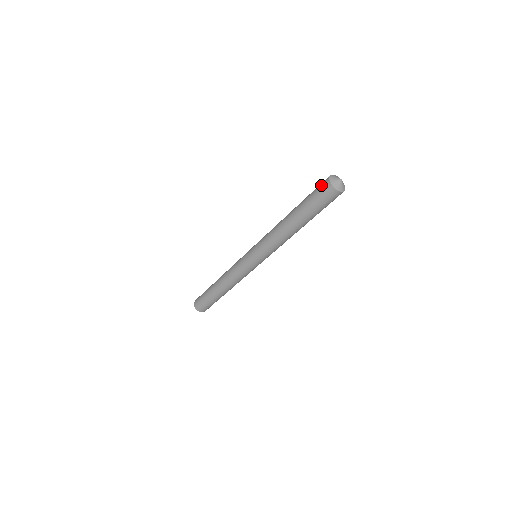
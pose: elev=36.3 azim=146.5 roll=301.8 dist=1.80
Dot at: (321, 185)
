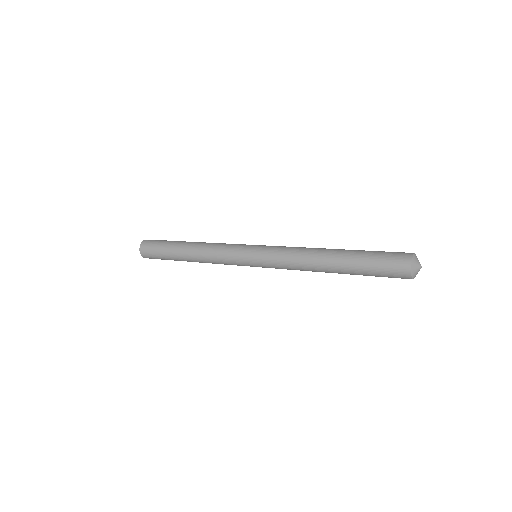
Dot at: (397, 257)
